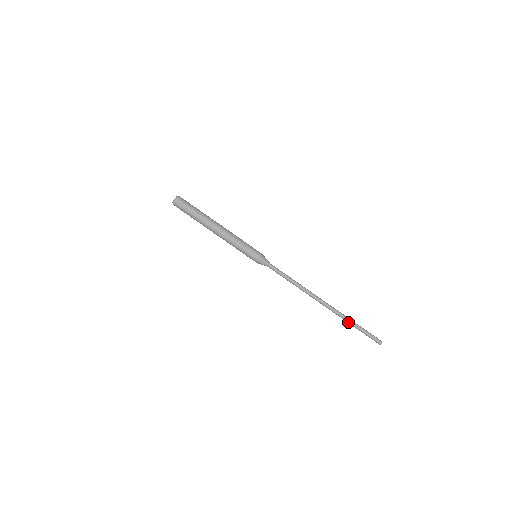
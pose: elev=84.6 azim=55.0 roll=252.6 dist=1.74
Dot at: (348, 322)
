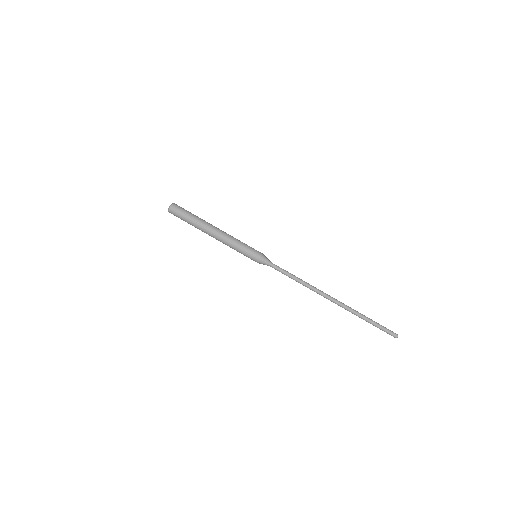
Dot at: (360, 315)
